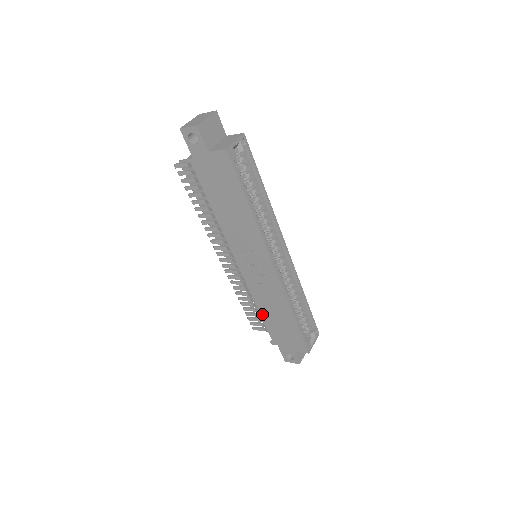
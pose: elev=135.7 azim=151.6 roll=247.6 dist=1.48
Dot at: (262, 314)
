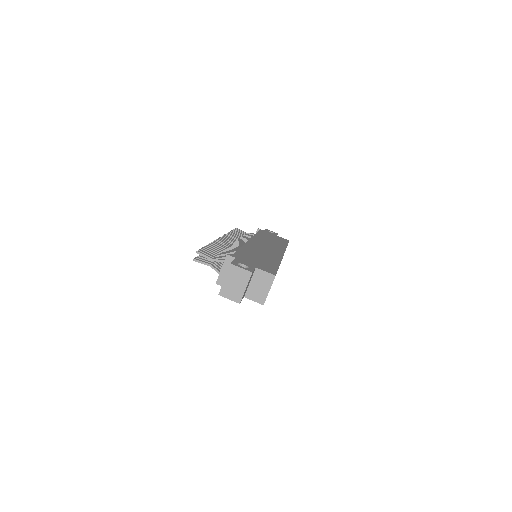
Dot at: occluded
